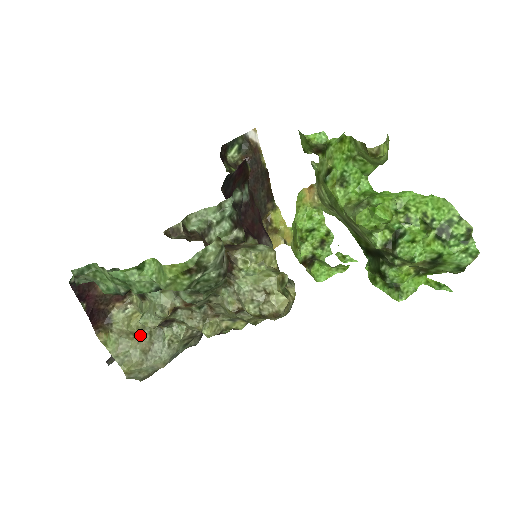
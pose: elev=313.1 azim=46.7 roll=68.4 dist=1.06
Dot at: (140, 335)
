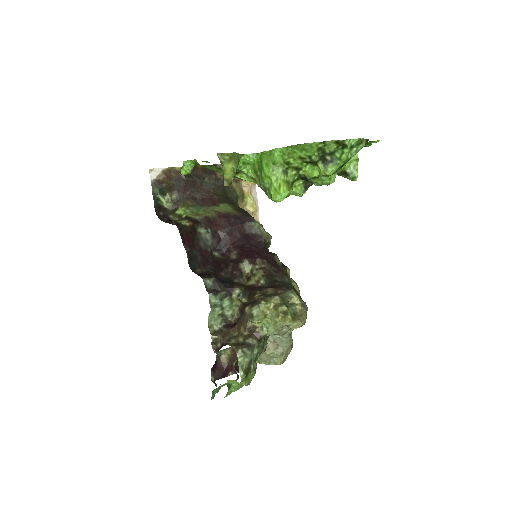
Dot at: occluded
